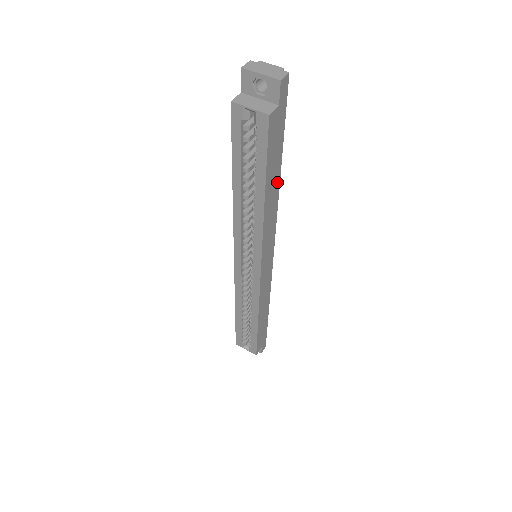
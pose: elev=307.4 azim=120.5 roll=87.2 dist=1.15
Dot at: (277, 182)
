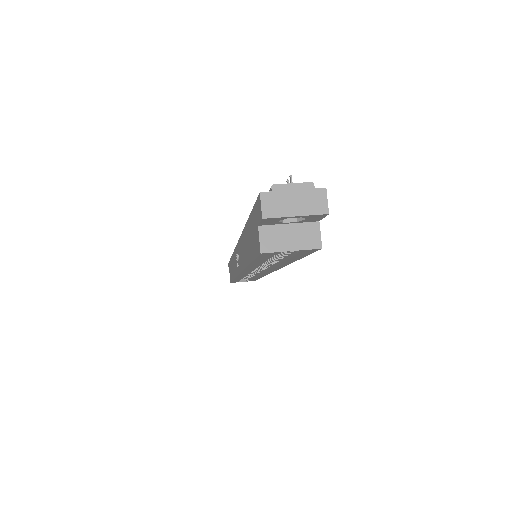
Dot at: occluded
